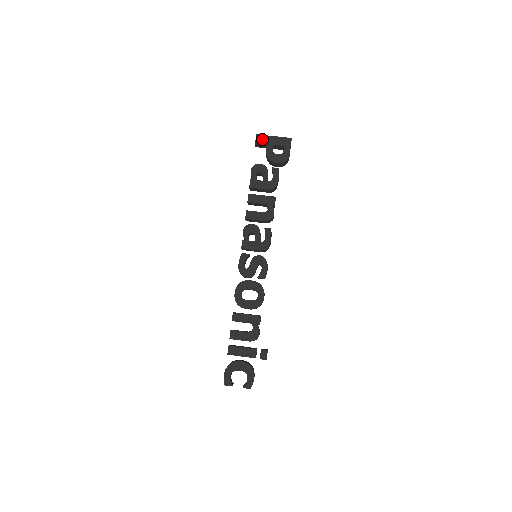
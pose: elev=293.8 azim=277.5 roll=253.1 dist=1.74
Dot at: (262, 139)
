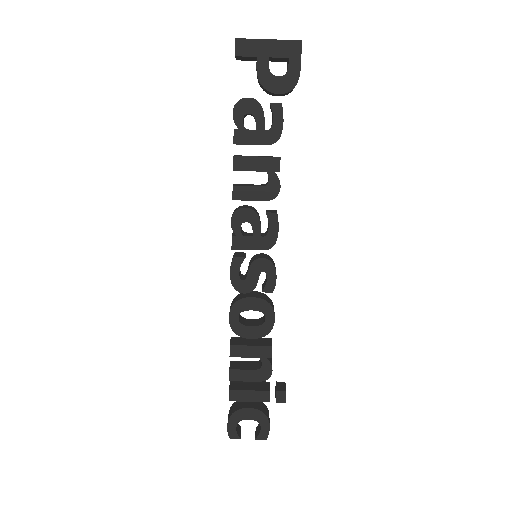
Dot at: (247, 47)
